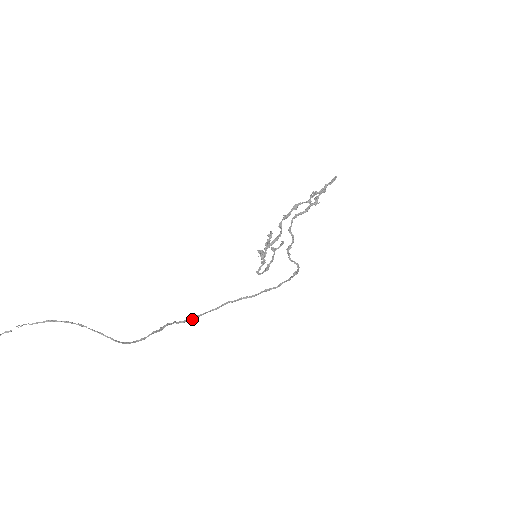
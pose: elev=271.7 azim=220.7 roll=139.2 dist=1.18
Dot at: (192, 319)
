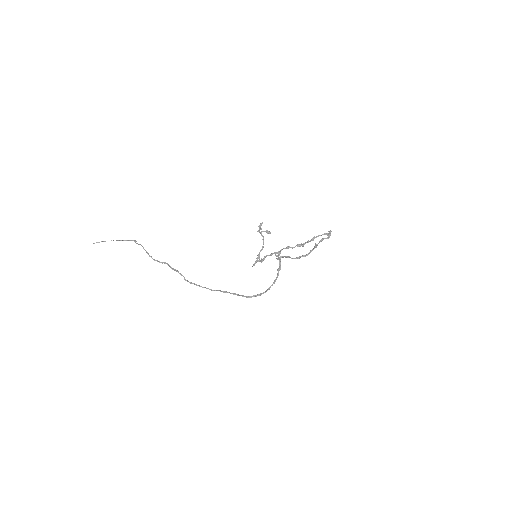
Dot at: (196, 284)
